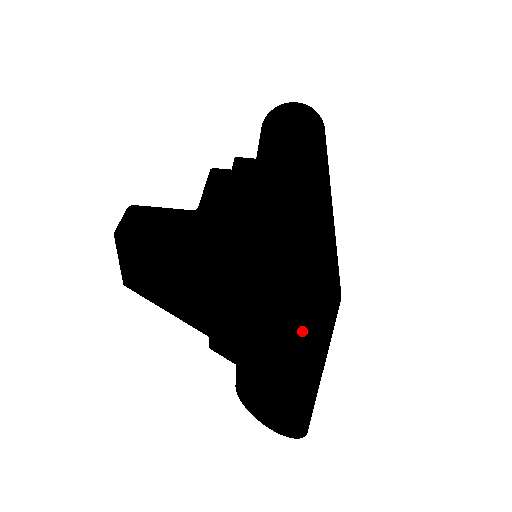
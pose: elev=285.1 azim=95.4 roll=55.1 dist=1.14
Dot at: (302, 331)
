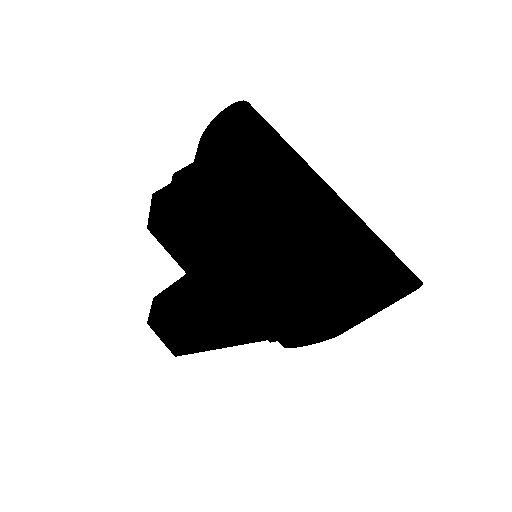
Dot at: (374, 308)
